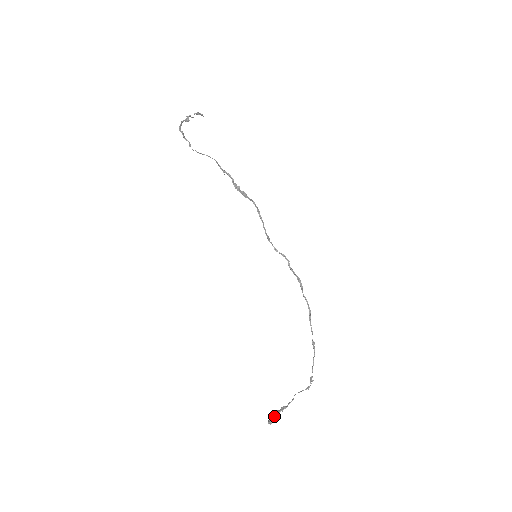
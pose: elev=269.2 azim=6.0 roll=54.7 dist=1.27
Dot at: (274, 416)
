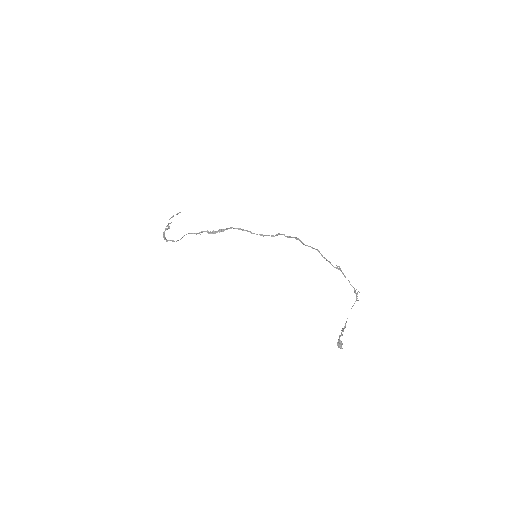
Dot at: occluded
